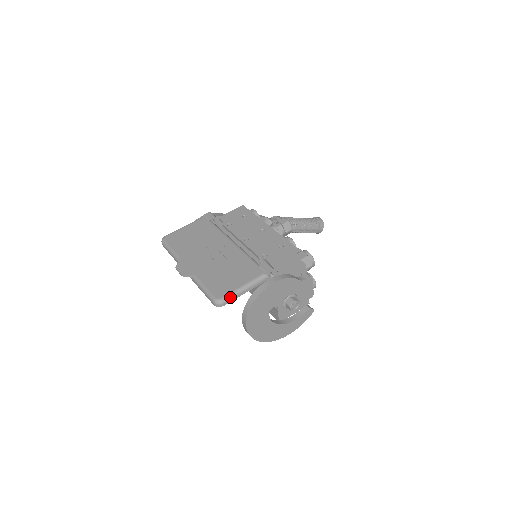
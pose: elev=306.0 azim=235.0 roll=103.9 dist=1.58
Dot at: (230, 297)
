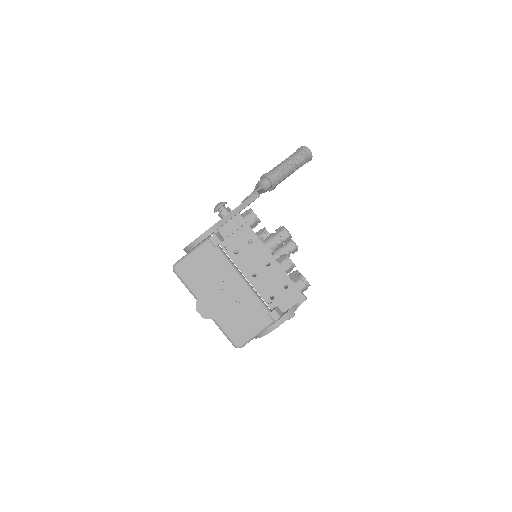
Dot at: occluded
